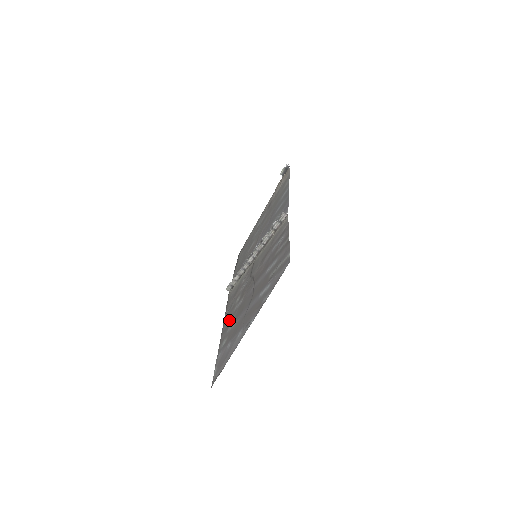
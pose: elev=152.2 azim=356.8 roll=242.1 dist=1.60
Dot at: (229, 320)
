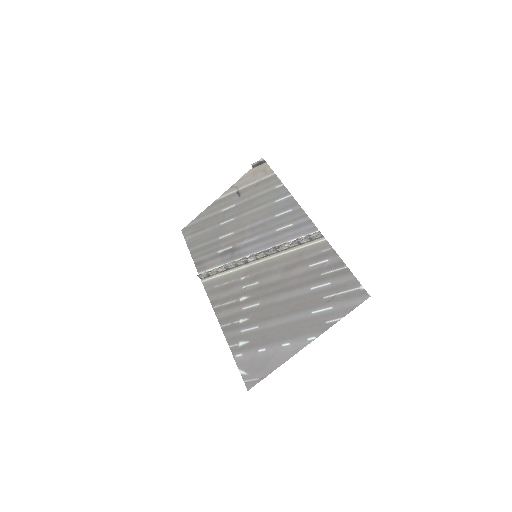
Dot at: (236, 319)
